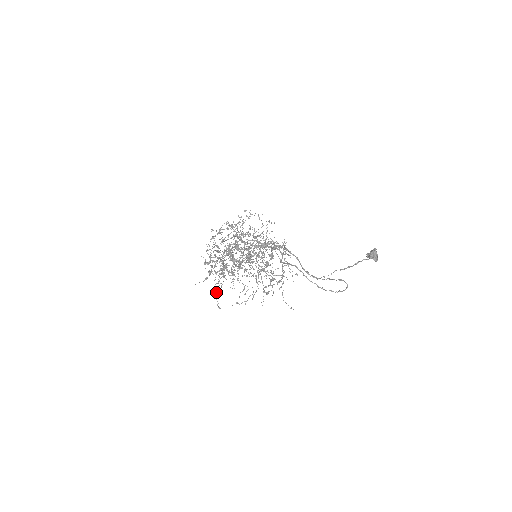
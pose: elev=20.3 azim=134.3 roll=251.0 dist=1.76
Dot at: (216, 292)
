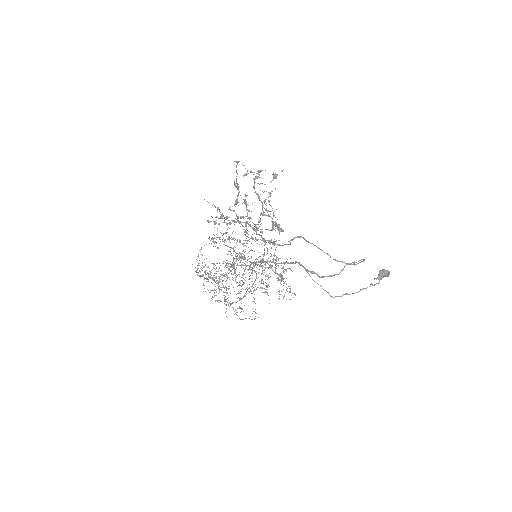
Dot at: occluded
